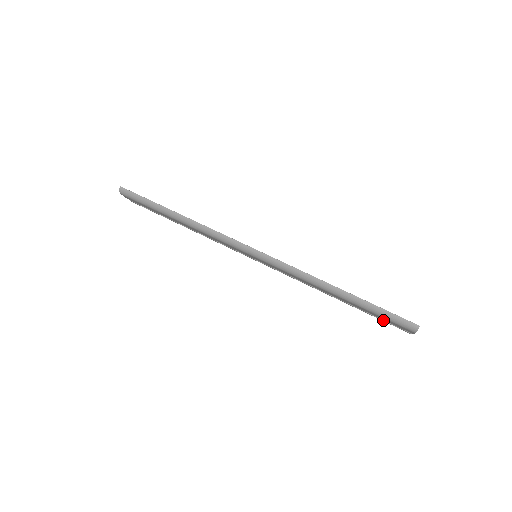
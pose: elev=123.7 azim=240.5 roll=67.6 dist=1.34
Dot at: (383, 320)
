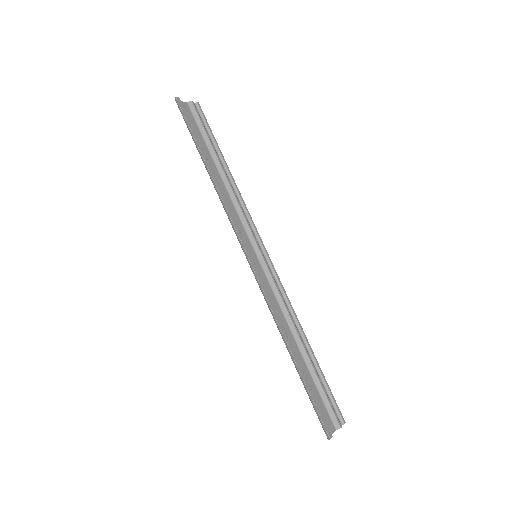
Dot at: occluded
